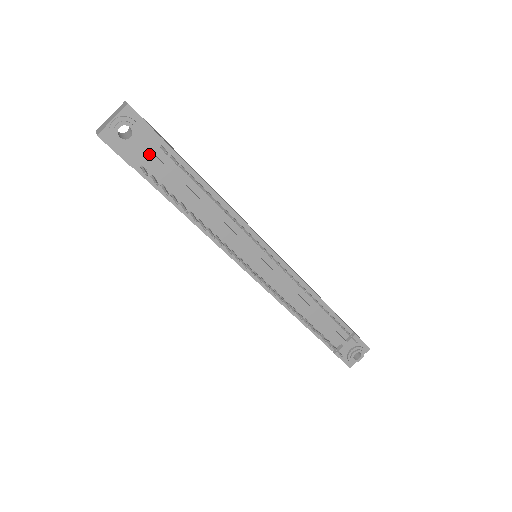
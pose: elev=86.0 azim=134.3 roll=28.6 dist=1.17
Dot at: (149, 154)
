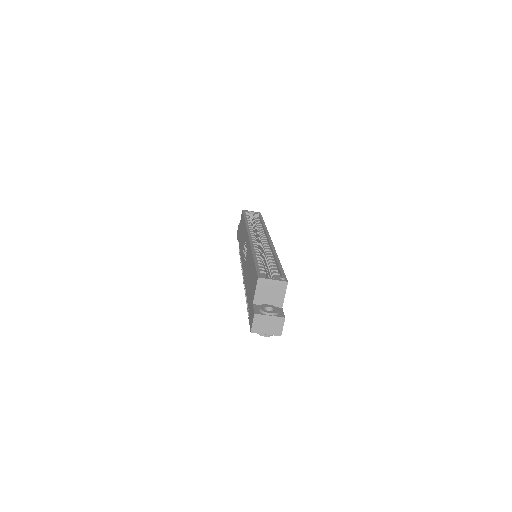
Dot at: occluded
